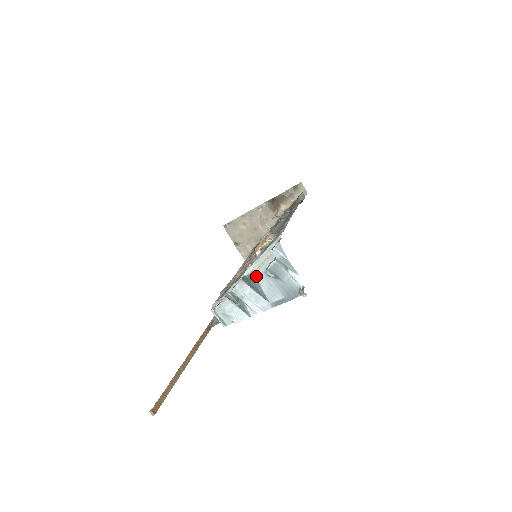
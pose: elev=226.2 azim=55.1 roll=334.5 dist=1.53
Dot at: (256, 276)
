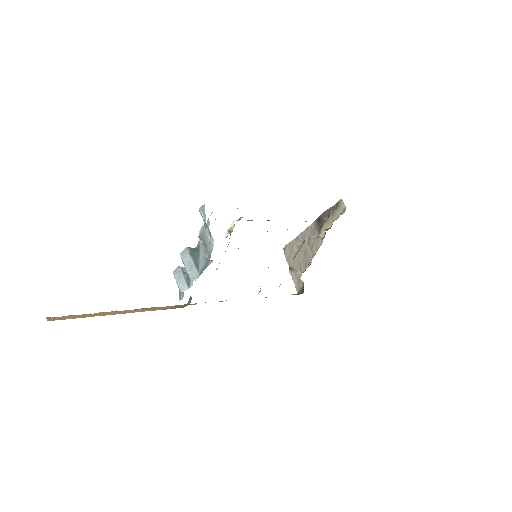
Dot at: (200, 246)
